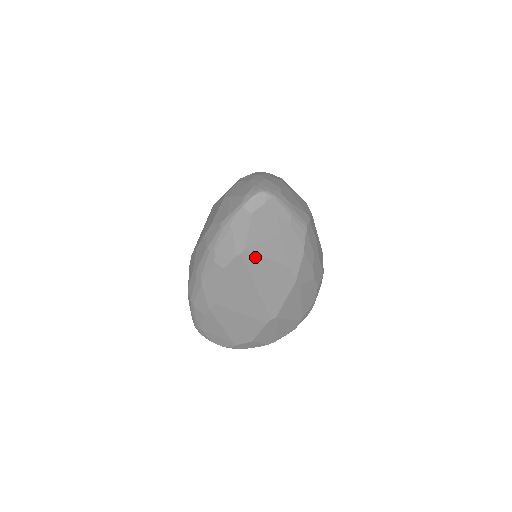
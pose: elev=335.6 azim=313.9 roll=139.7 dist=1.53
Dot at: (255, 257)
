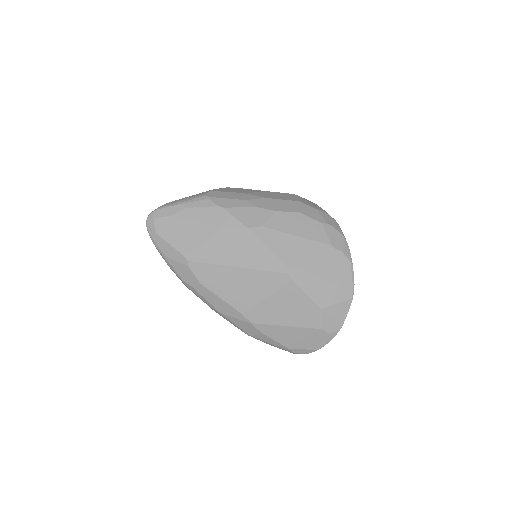
Dot at: (198, 251)
